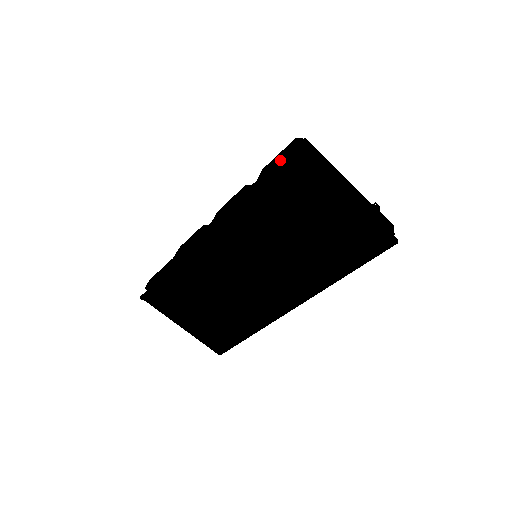
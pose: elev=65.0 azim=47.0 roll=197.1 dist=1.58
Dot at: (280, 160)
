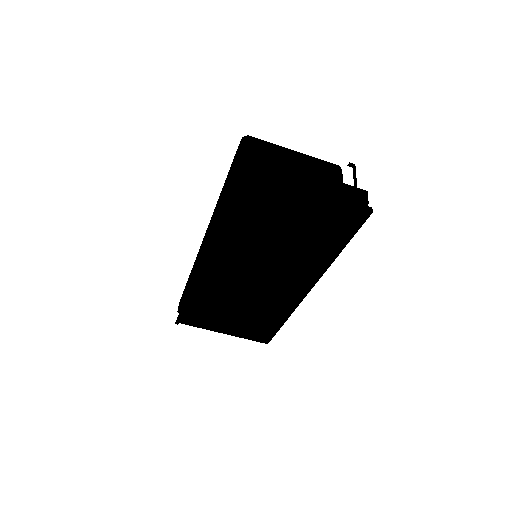
Dot at: (227, 177)
